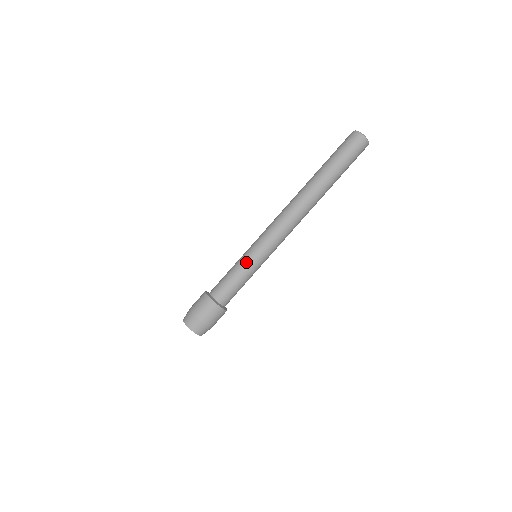
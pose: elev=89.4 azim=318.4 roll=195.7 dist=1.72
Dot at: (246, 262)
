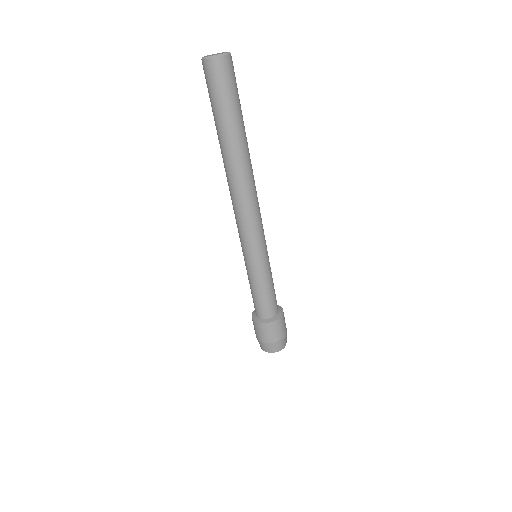
Dot at: (247, 271)
